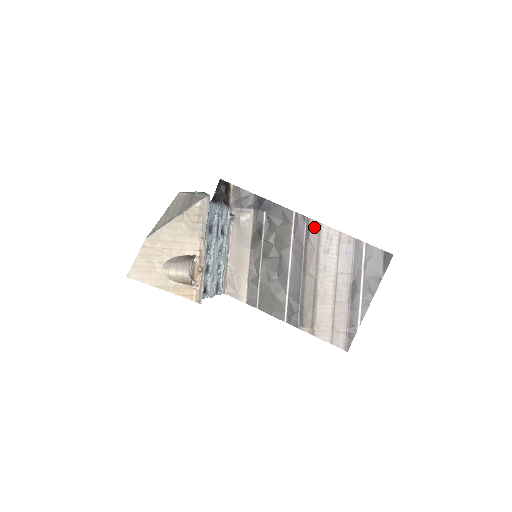
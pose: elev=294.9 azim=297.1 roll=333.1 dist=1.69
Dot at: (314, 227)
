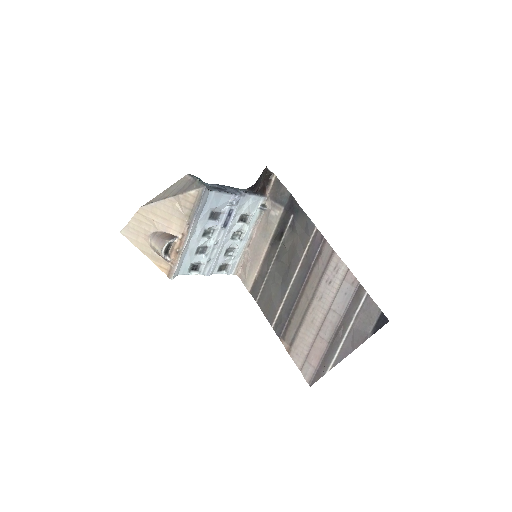
Dot at: (327, 252)
